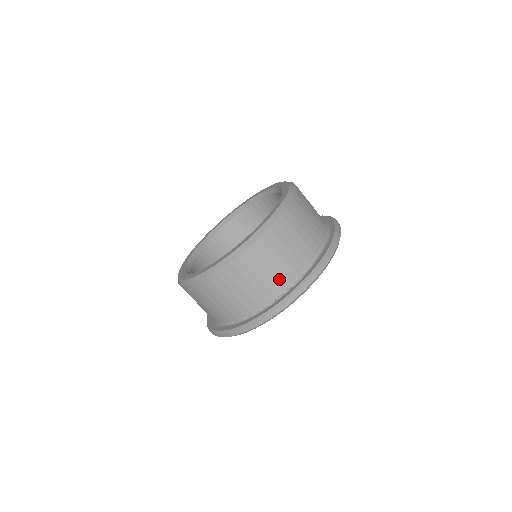
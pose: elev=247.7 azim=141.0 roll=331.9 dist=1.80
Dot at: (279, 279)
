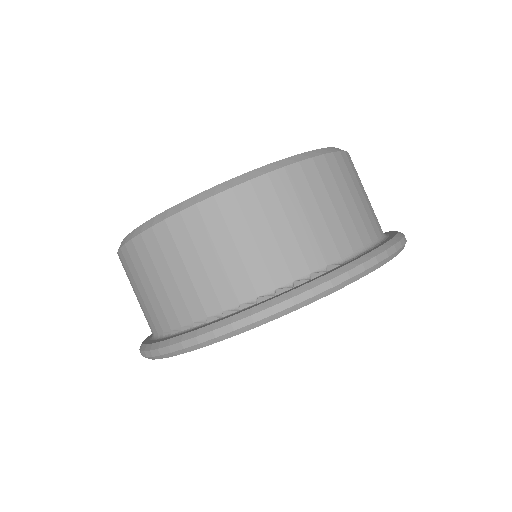
Dot at: (292, 256)
